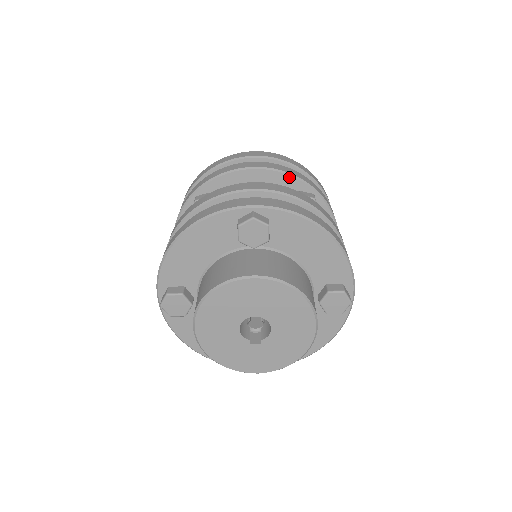
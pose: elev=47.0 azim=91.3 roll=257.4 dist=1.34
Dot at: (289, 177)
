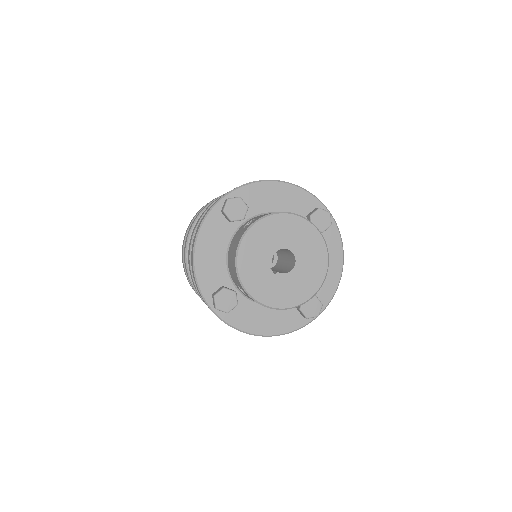
Dot at: occluded
